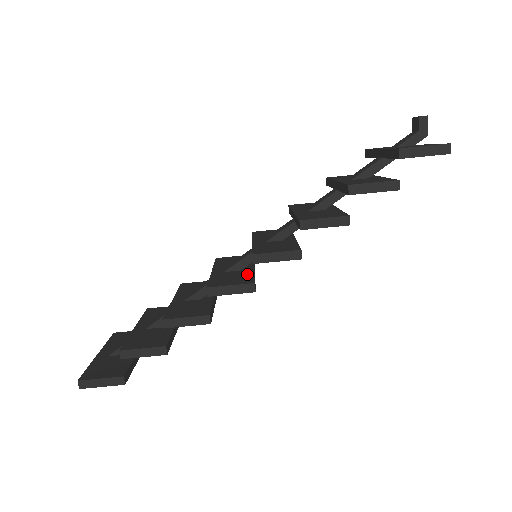
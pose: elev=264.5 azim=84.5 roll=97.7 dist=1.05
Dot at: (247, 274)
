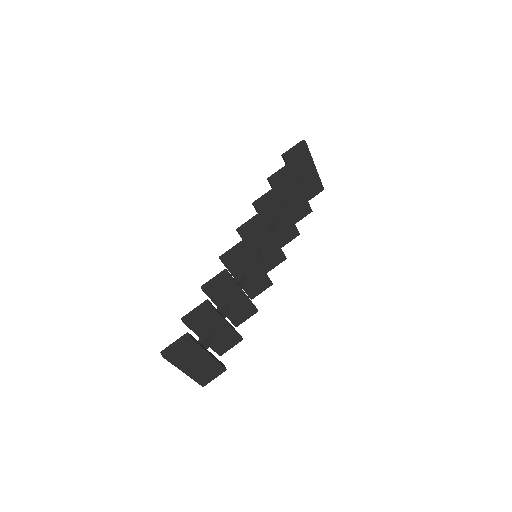
Dot at: occluded
